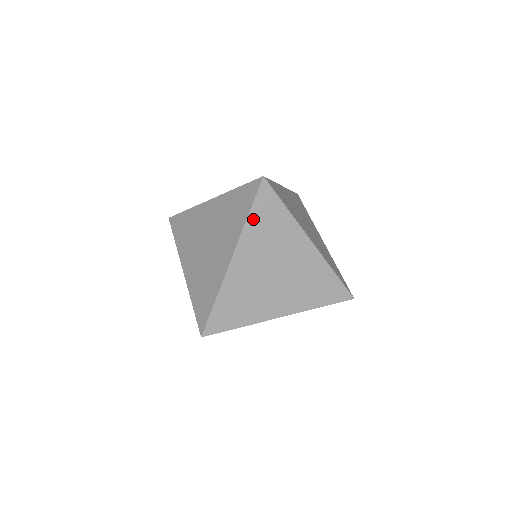
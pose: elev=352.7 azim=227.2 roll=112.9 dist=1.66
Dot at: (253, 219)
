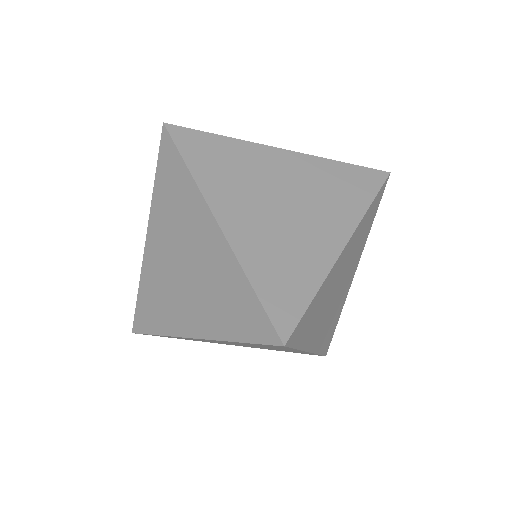
Dot at: occluded
